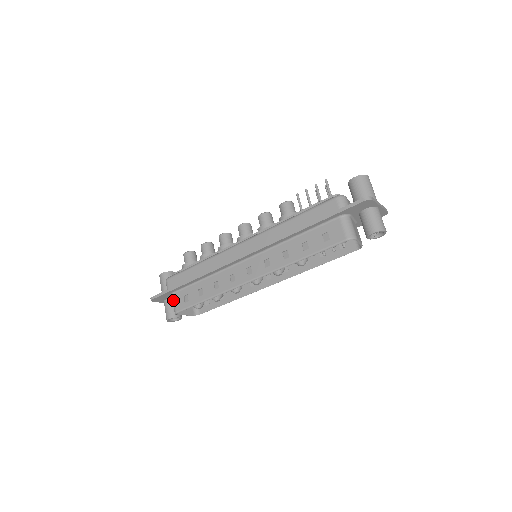
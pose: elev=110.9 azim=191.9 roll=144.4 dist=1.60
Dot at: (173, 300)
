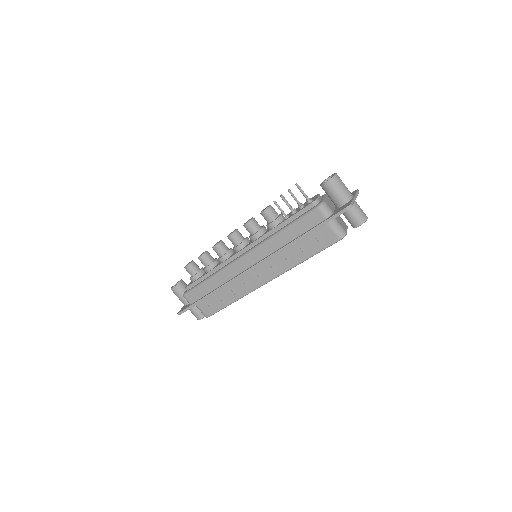
Dot at: (199, 309)
